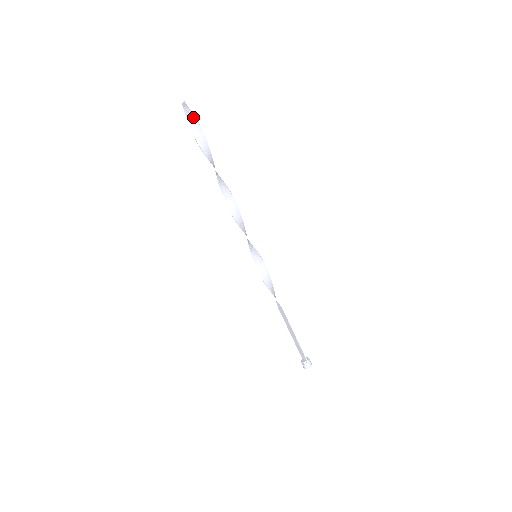
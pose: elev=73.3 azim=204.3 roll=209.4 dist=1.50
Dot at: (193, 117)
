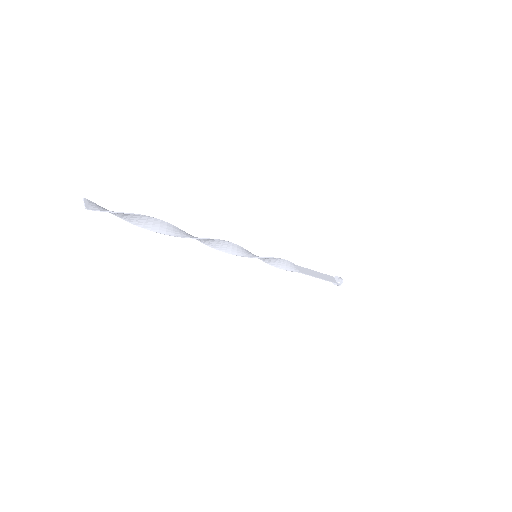
Dot at: (108, 211)
